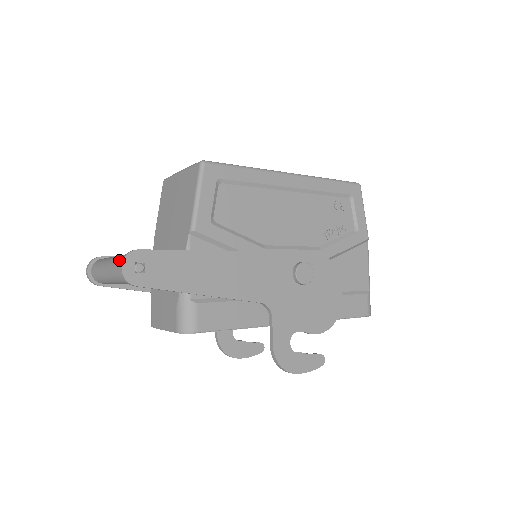
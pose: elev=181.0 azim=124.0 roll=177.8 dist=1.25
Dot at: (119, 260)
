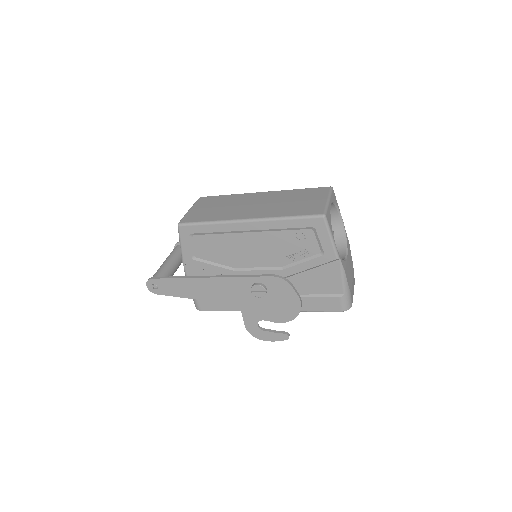
Dot at: occluded
